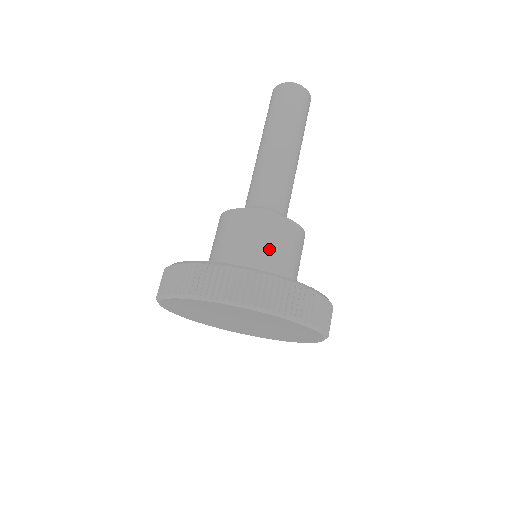
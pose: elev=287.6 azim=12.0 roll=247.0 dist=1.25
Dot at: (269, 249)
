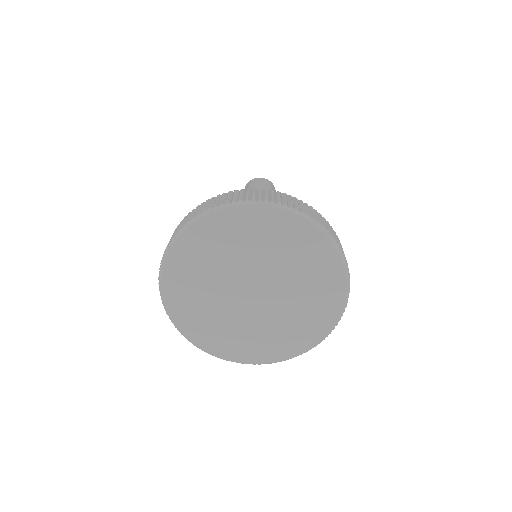
Dot at: occluded
